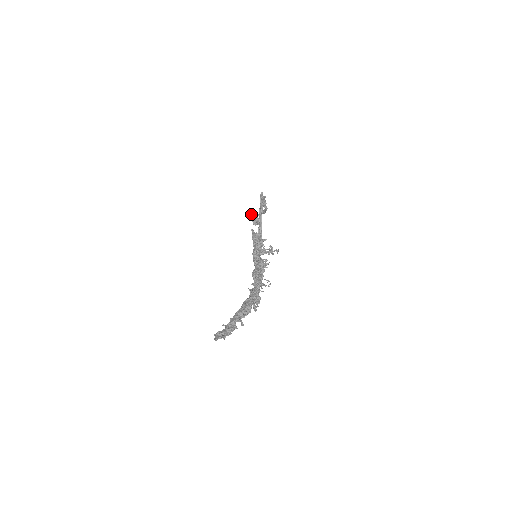
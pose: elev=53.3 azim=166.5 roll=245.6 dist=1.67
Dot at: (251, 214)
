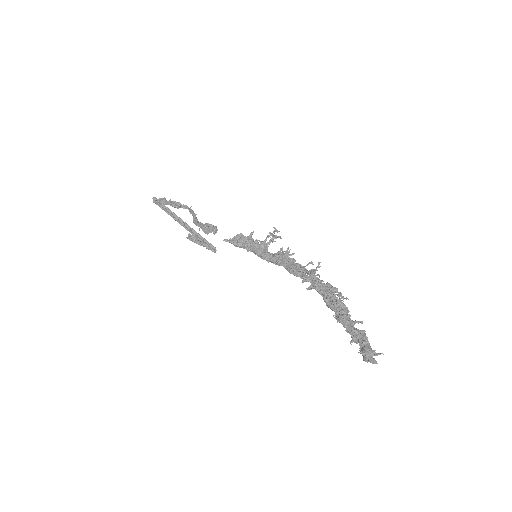
Dot at: (199, 228)
